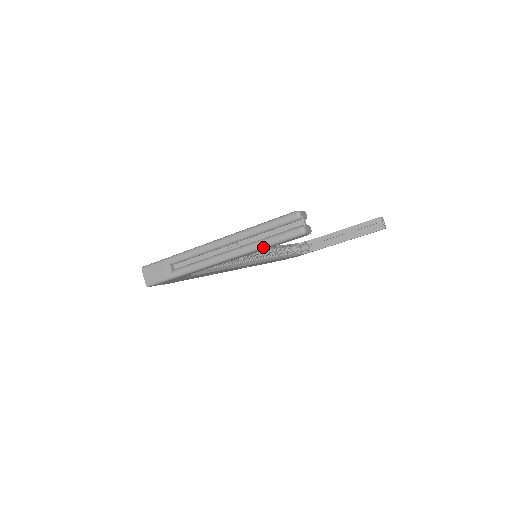
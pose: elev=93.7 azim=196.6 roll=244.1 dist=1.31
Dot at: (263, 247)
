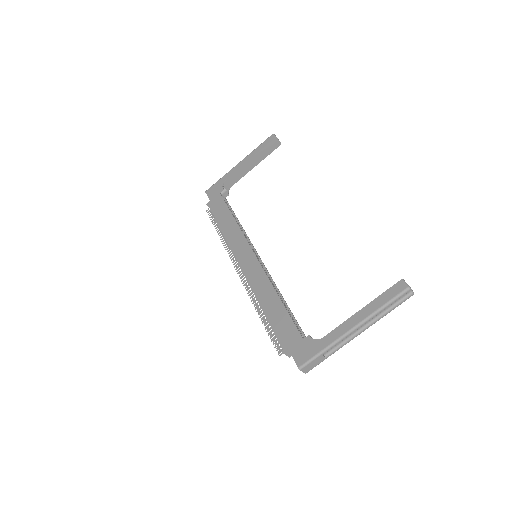
Dot at: occluded
